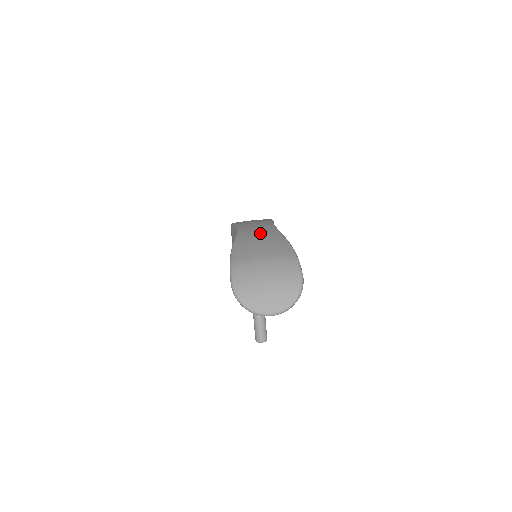
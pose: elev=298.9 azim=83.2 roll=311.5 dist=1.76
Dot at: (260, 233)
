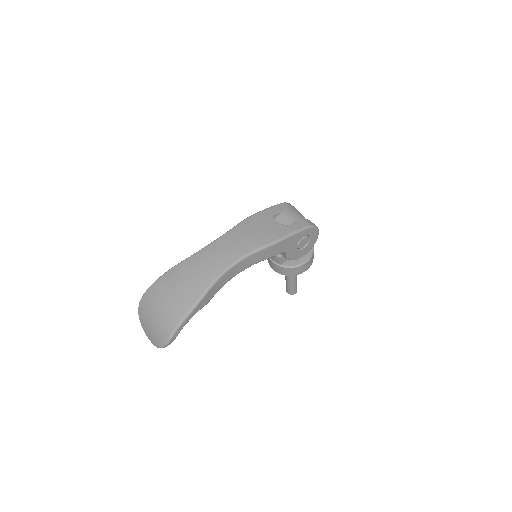
Dot at: (198, 272)
